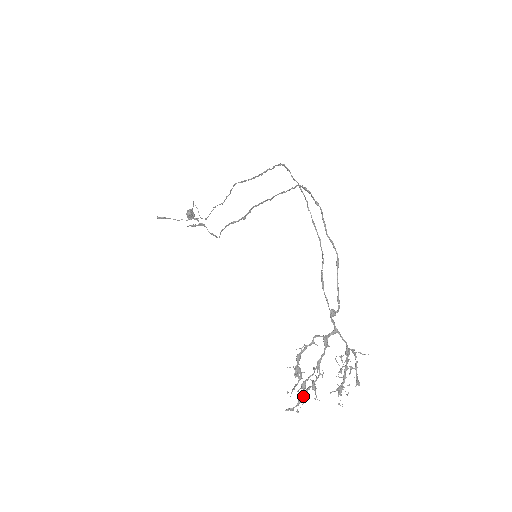
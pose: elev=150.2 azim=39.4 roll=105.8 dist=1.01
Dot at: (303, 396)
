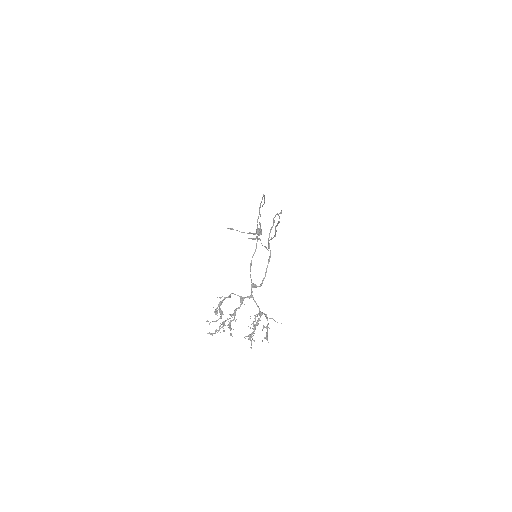
Dot at: (219, 328)
